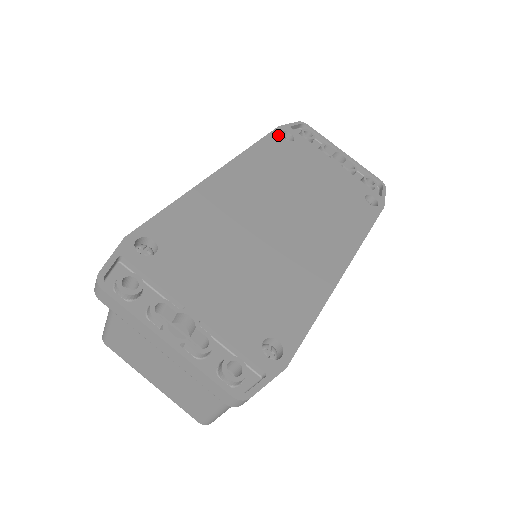
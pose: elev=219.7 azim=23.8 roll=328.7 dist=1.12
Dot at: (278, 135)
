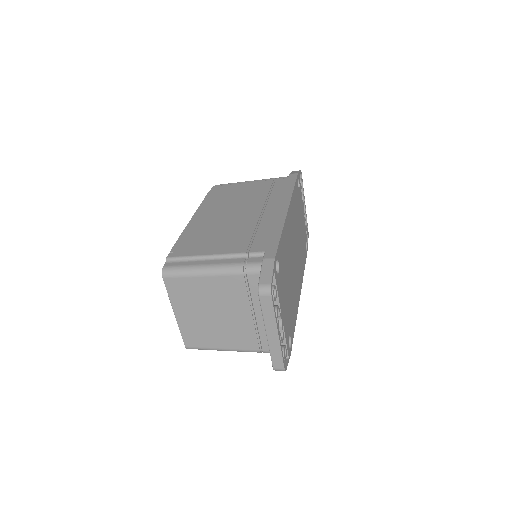
Dot at: occluded
